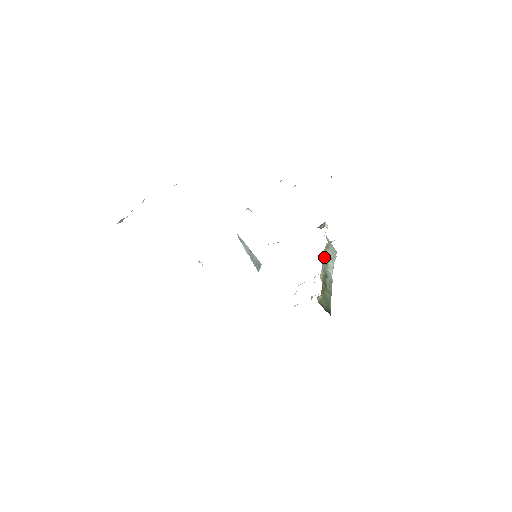
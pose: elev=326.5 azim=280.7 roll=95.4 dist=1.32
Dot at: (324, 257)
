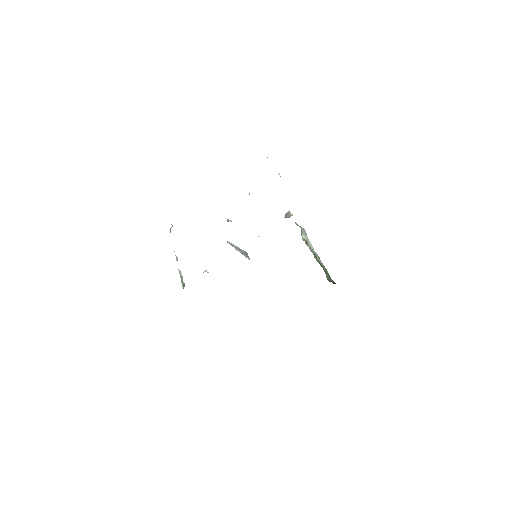
Dot at: (303, 240)
